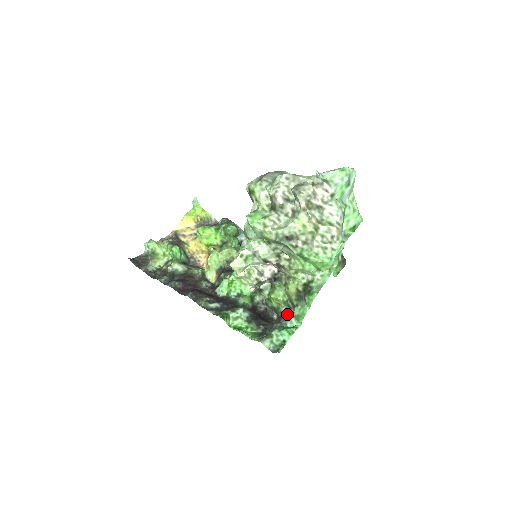
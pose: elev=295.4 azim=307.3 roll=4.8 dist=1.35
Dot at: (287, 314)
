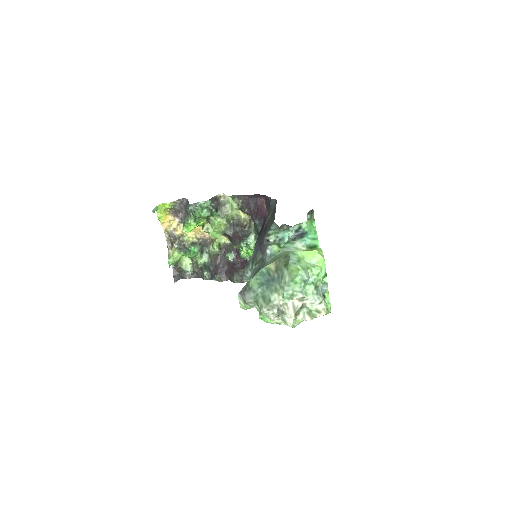
Dot at: occluded
